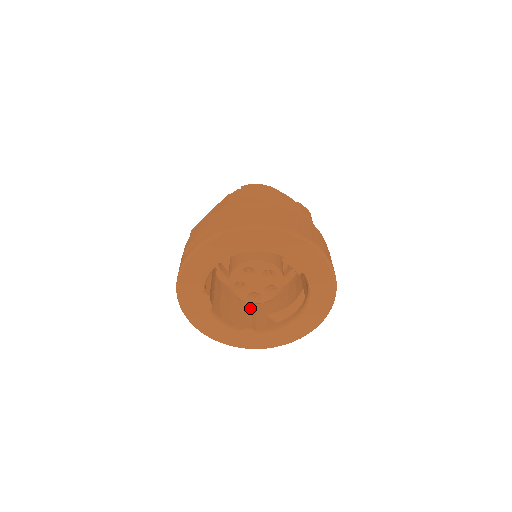
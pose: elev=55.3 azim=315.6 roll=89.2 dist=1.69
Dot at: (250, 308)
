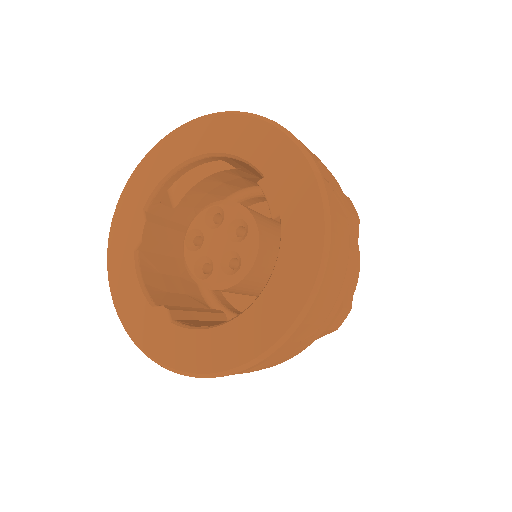
Dot at: (198, 310)
